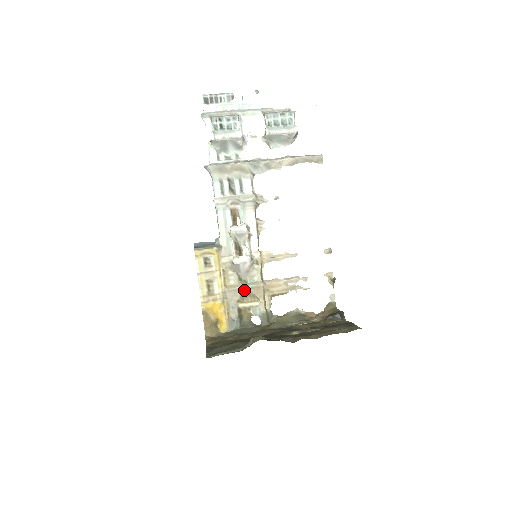
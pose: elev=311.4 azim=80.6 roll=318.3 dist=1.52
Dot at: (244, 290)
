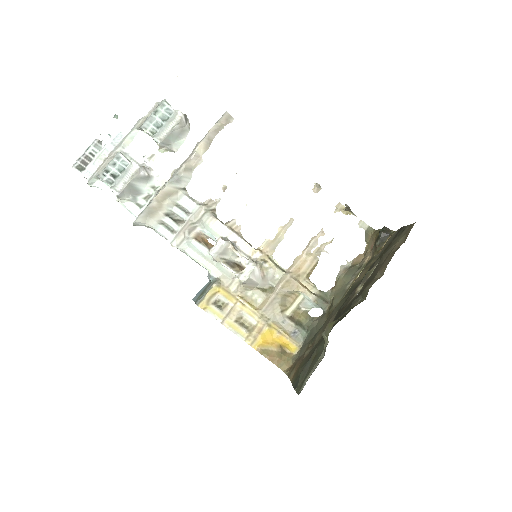
Dot at: (277, 296)
